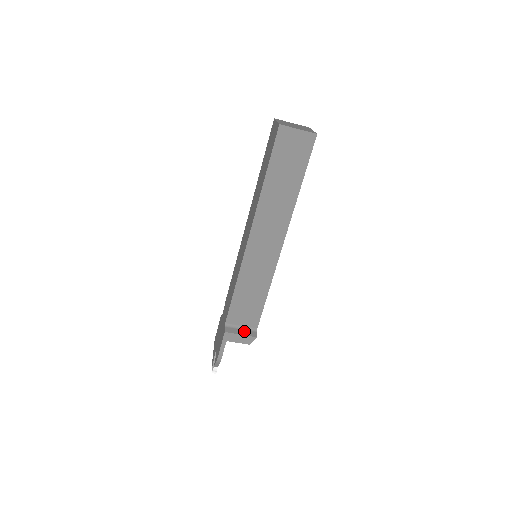
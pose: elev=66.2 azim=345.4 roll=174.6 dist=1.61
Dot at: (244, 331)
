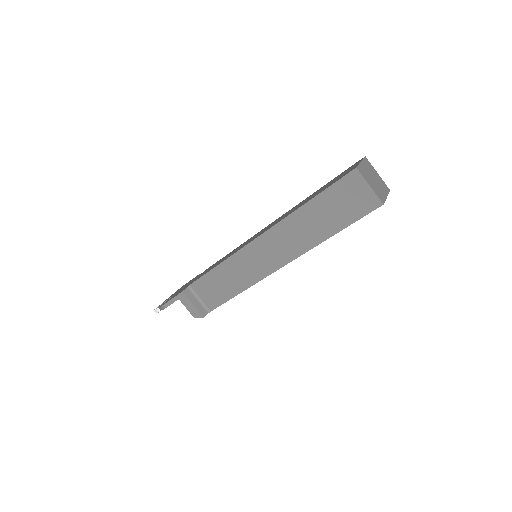
Dot at: (199, 304)
